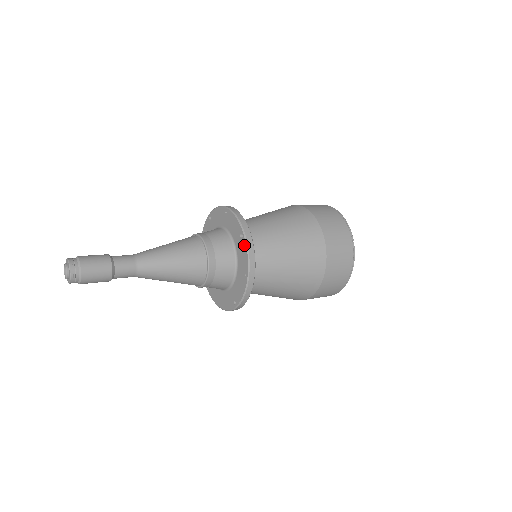
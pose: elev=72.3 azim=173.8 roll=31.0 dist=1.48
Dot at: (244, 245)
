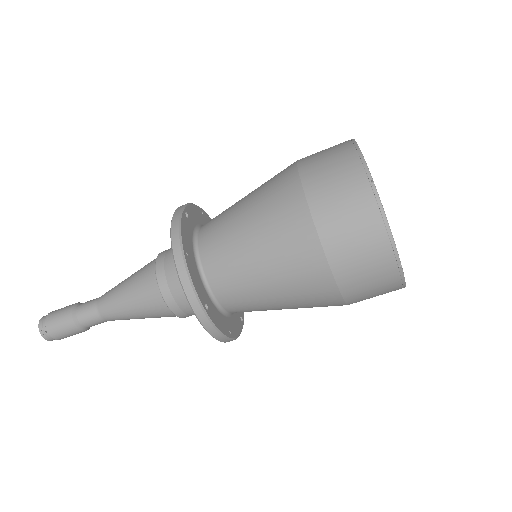
Dot at: (202, 322)
